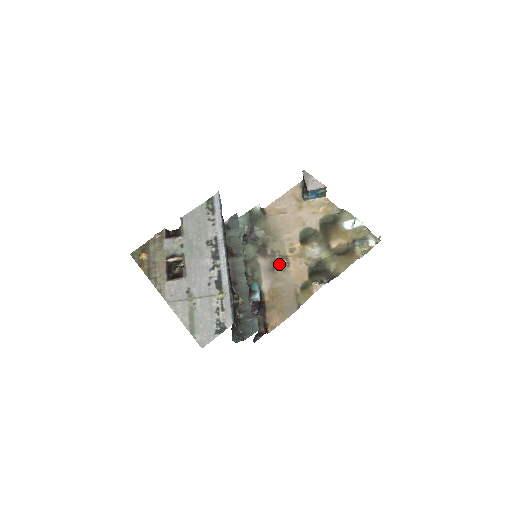
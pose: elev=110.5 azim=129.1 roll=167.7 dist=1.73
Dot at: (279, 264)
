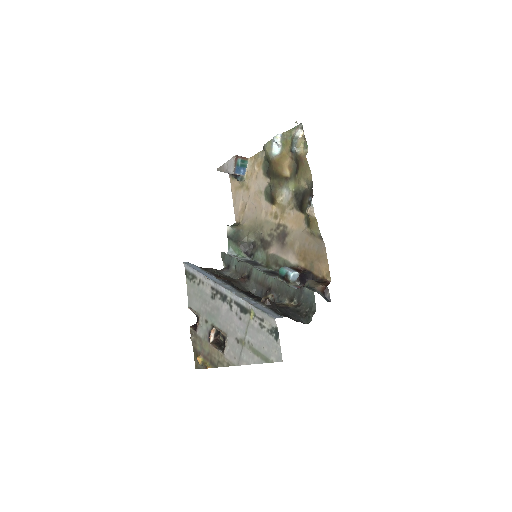
Dot at: (281, 235)
